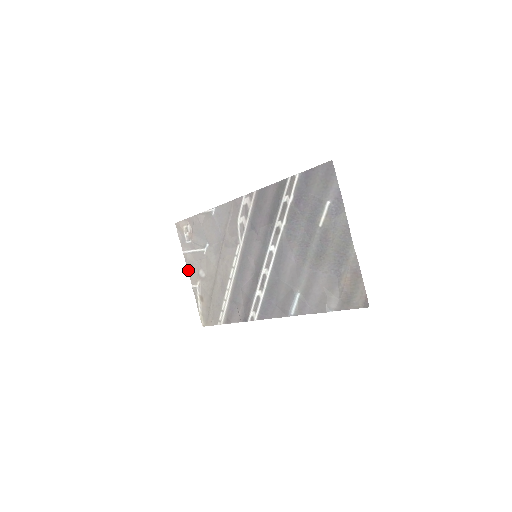
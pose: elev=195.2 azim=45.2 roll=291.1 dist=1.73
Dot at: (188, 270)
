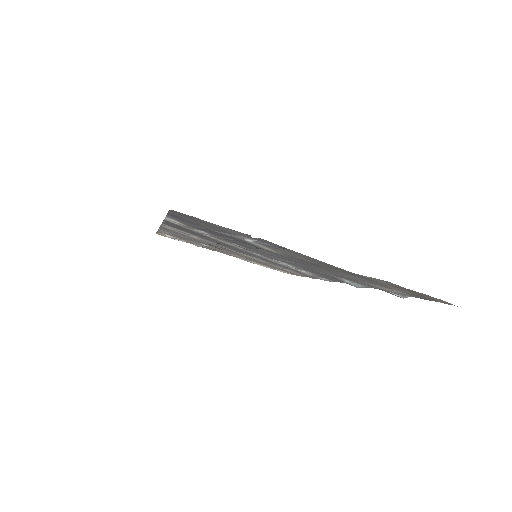
Dot at: occluded
